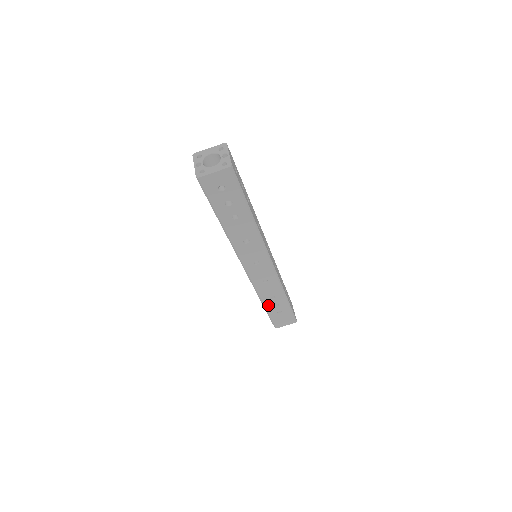
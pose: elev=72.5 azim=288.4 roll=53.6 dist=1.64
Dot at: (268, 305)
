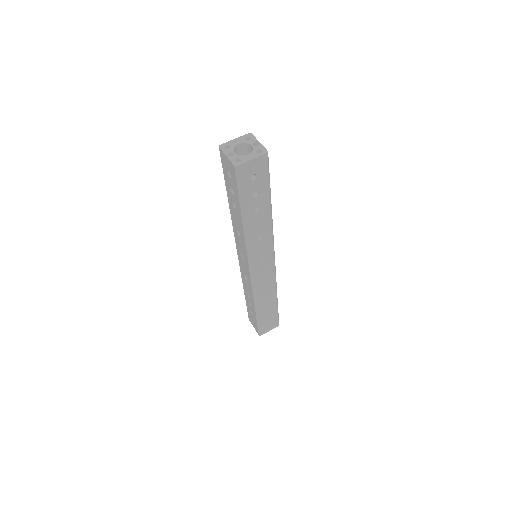
Dot at: (260, 309)
